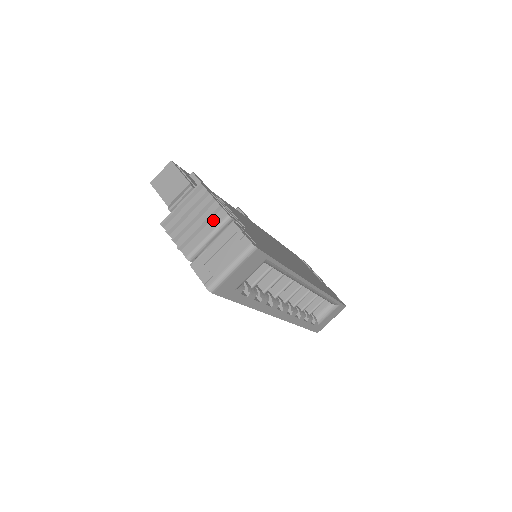
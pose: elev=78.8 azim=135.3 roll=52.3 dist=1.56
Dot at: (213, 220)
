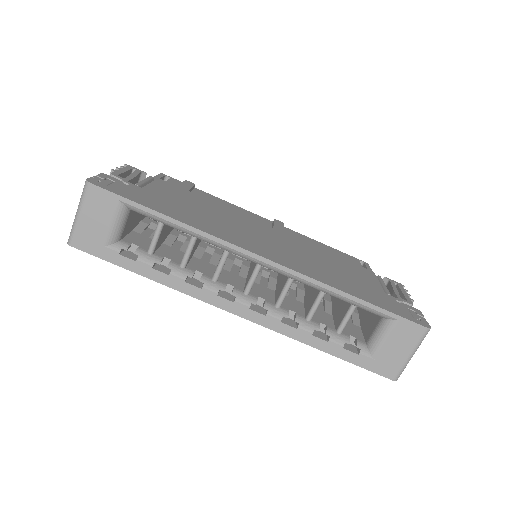
Dot at: occluded
